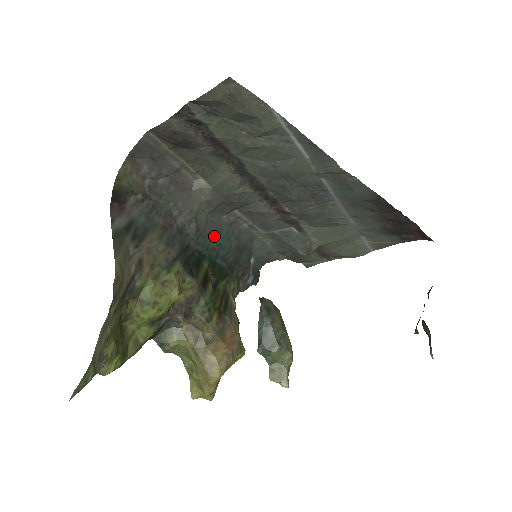
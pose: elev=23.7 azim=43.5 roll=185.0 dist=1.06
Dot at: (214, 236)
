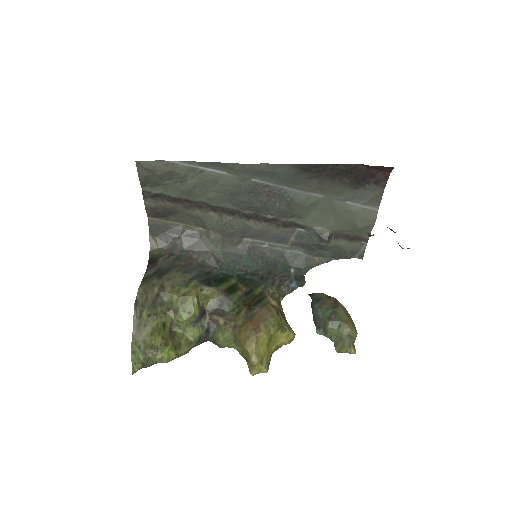
Dot at: (237, 262)
